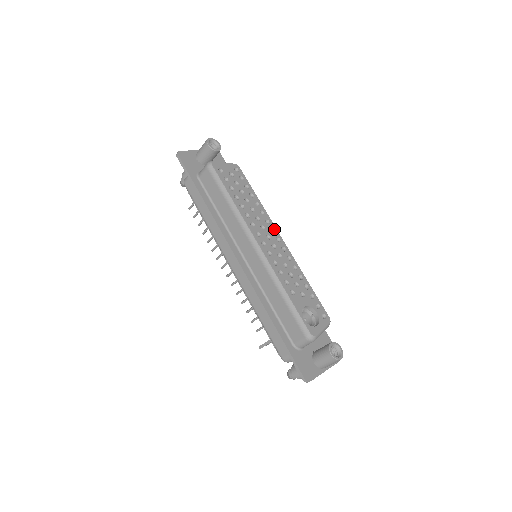
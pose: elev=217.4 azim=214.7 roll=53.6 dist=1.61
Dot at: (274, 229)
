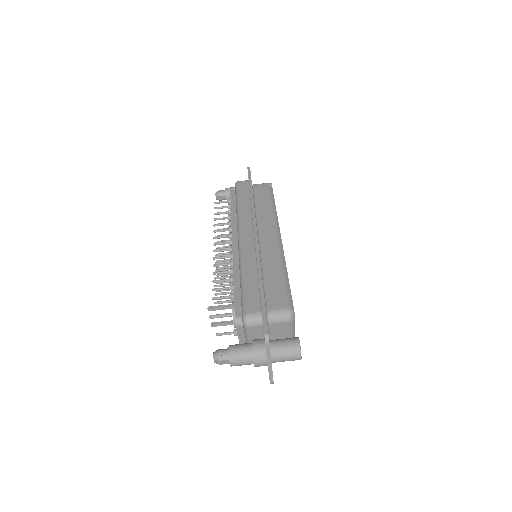
Dot at: occluded
